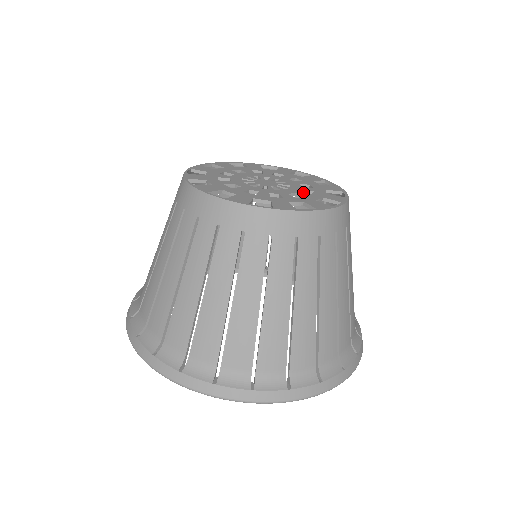
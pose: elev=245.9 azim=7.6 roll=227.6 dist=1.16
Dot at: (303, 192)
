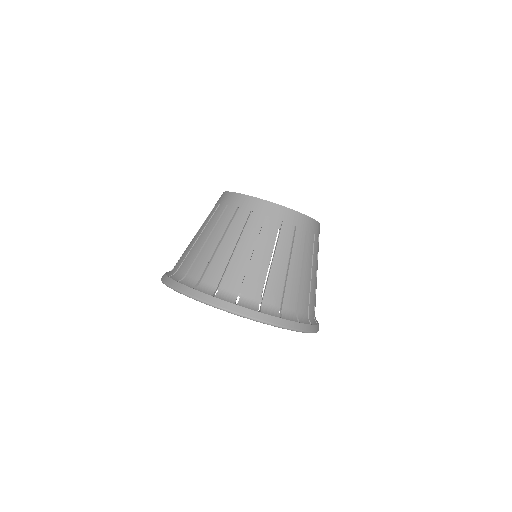
Dot at: occluded
